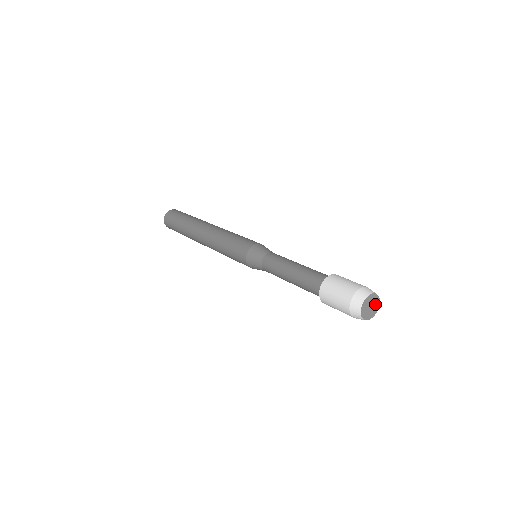
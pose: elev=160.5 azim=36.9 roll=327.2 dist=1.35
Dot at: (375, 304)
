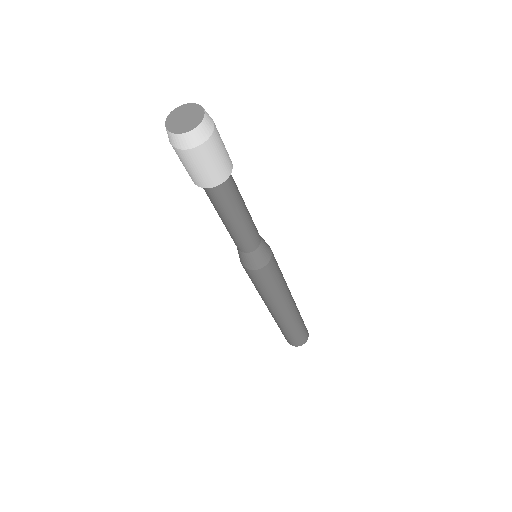
Dot at: (193, 112)
